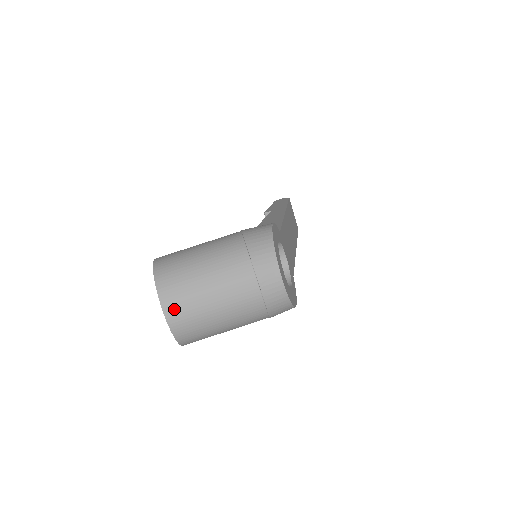
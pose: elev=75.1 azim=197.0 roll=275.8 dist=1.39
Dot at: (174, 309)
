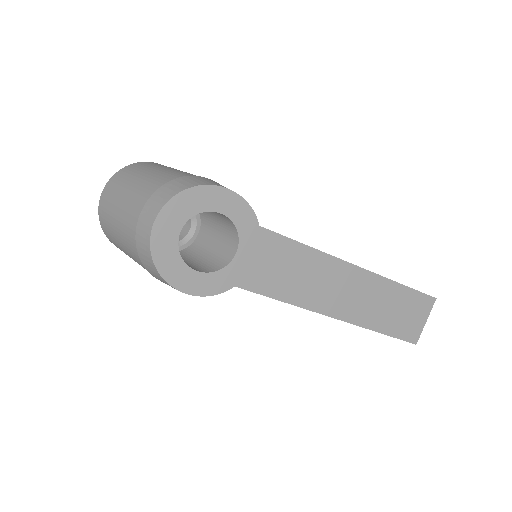
Dot at: (108, 190)
